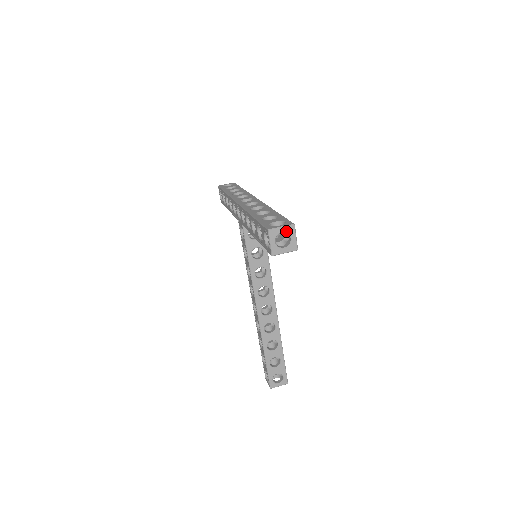
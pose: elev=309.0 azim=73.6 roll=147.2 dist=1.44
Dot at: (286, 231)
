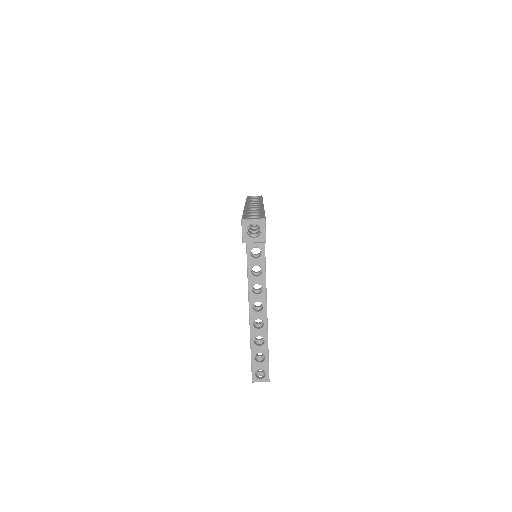
Dot at: (257, 223)
